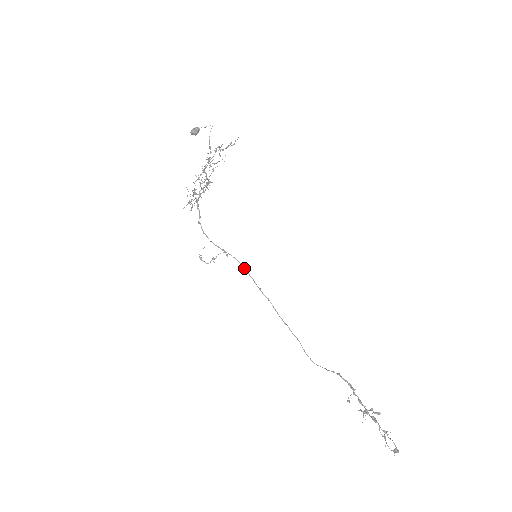
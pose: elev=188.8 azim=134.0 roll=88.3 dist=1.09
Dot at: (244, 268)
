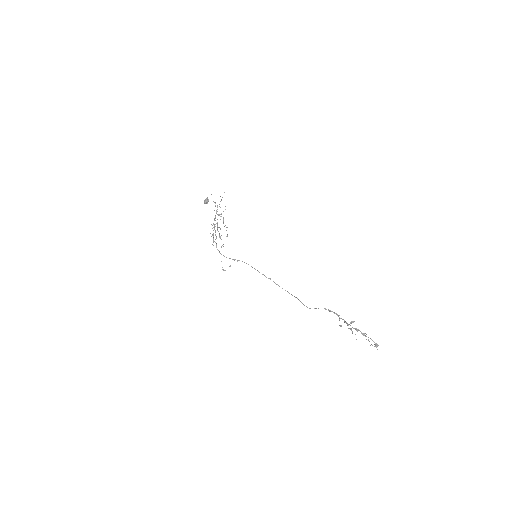
Dot at: occluded
